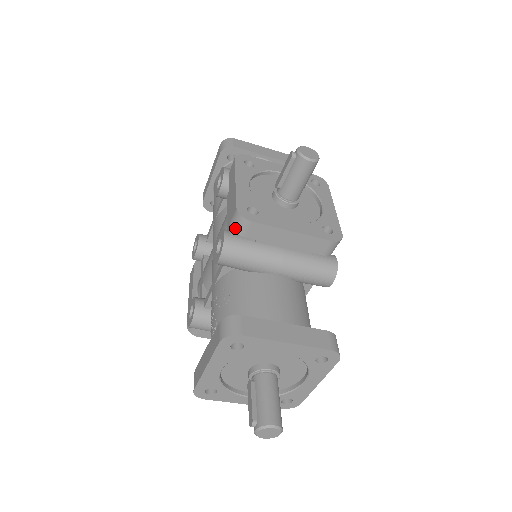
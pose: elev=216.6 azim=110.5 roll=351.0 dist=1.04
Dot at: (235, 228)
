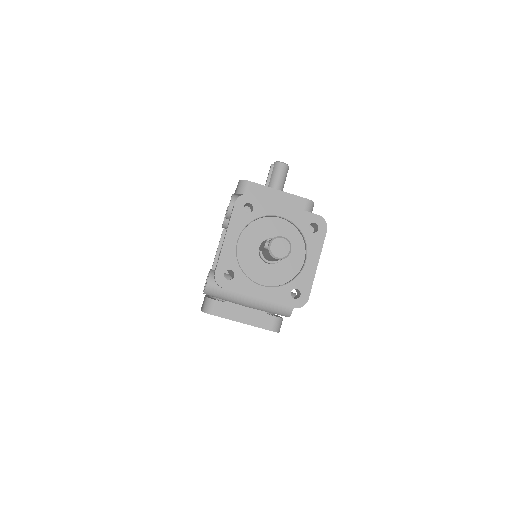
Dot at: (239, 191)
